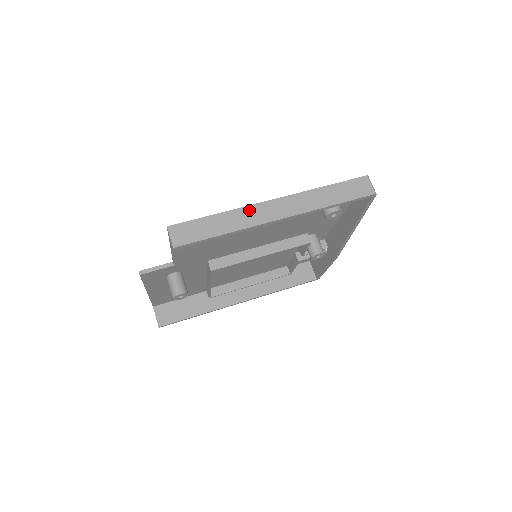
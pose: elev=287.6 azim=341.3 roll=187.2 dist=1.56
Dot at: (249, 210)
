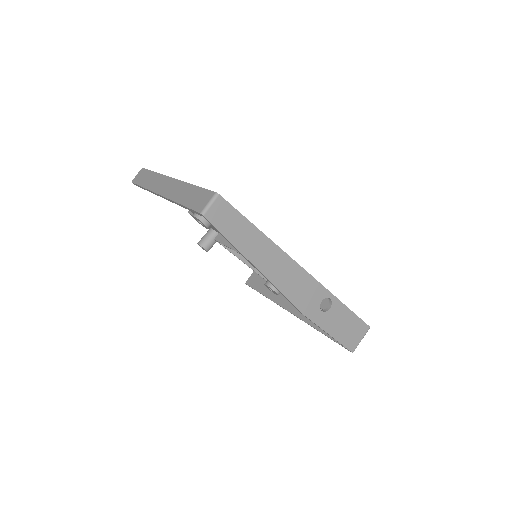
Dot at: (161, 178)
